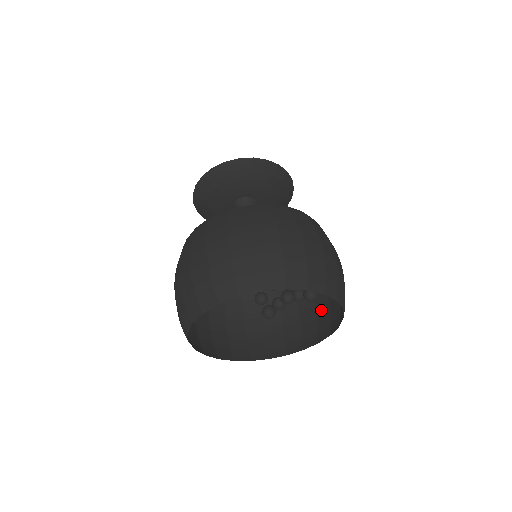
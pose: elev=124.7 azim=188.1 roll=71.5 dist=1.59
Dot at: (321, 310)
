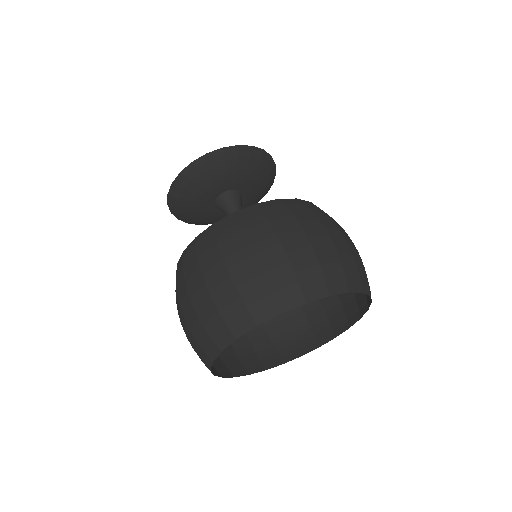
Dot at: occluded
